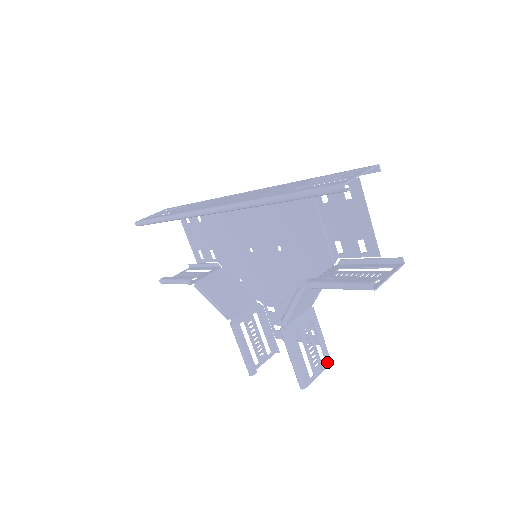
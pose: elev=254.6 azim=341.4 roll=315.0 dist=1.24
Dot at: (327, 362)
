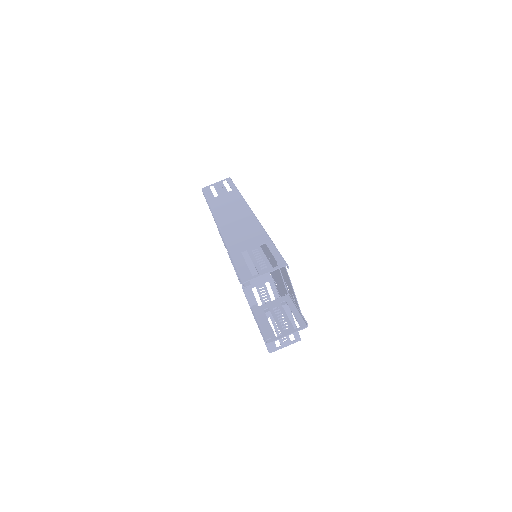
Dot at: (296, 339)
